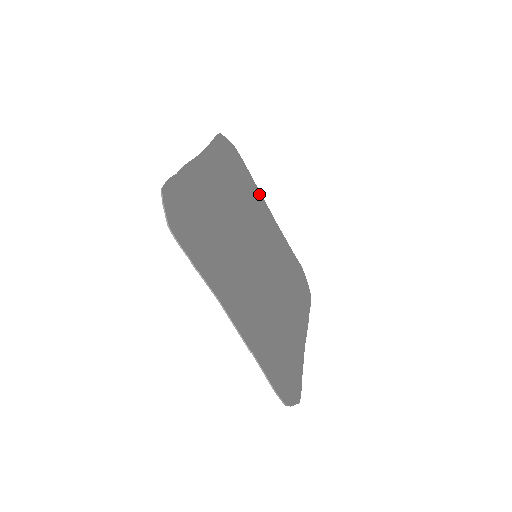
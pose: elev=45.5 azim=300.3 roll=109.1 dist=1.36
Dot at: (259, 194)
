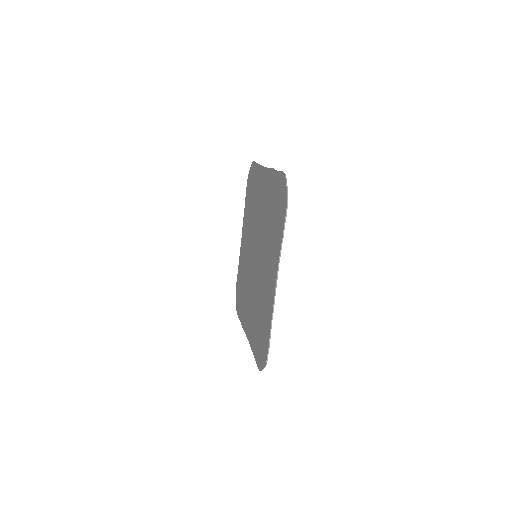
Dot at: occluded
